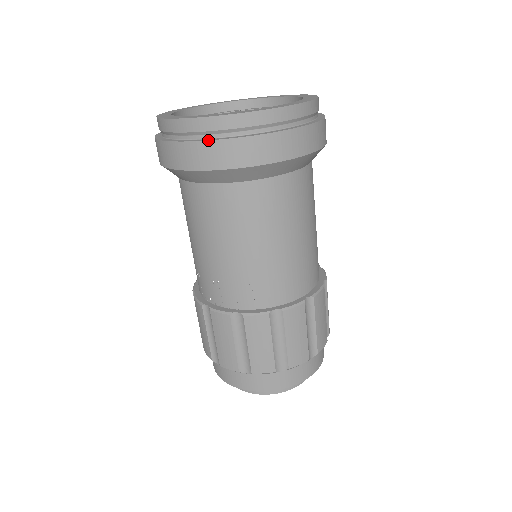
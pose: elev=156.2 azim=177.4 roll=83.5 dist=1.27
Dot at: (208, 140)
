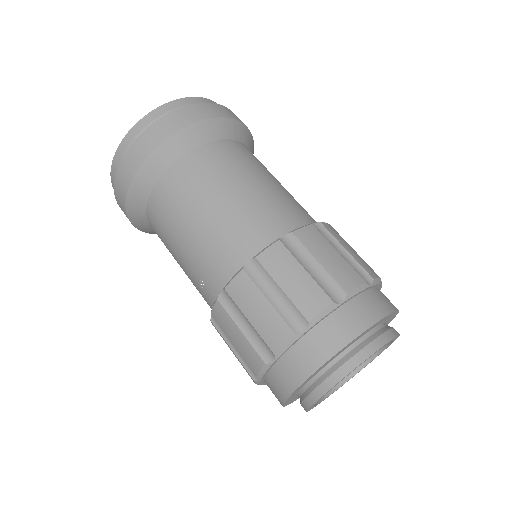
Dot at: (115, 196)
